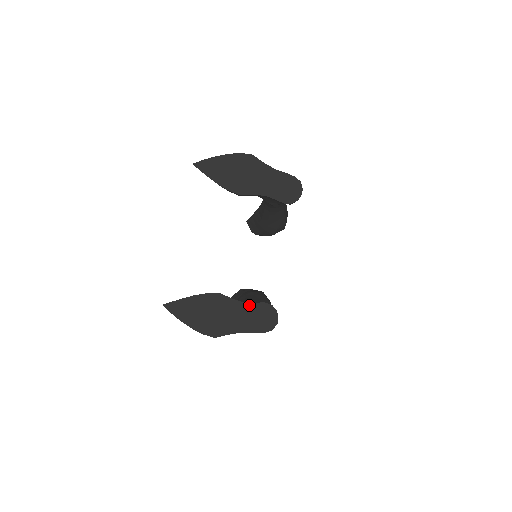
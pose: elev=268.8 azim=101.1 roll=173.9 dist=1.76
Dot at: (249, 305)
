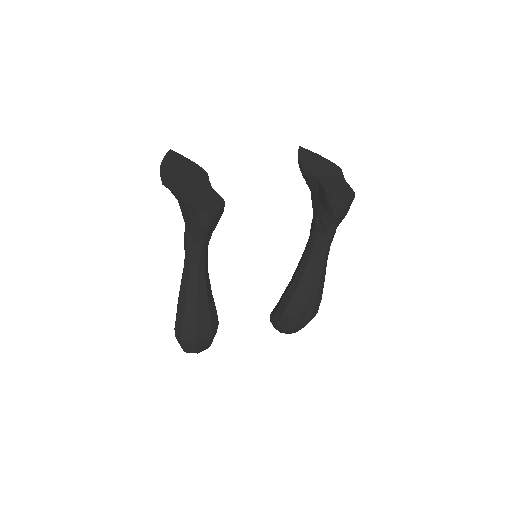
Dot at: (212, 190)
